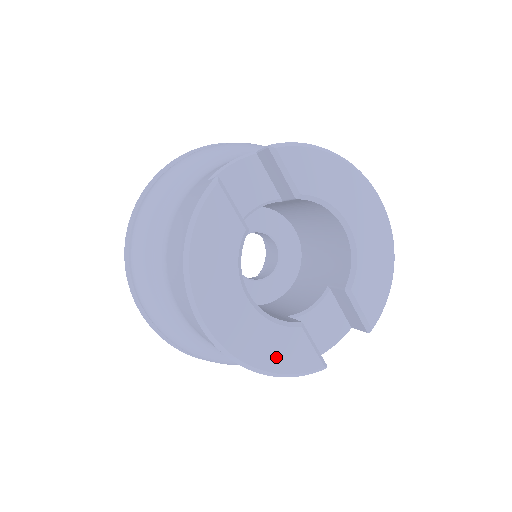
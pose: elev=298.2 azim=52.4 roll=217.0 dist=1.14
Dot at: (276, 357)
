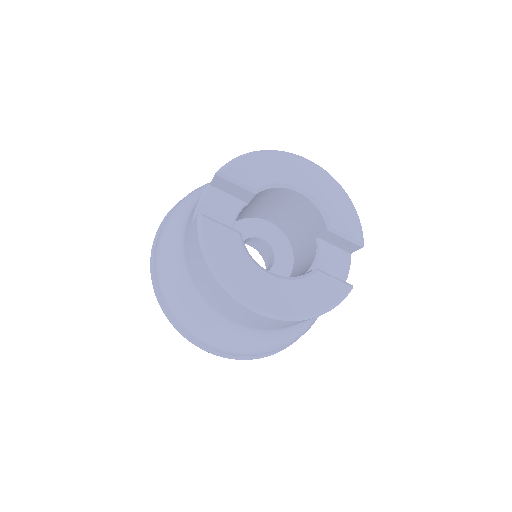
Dot at: (316, 300)
